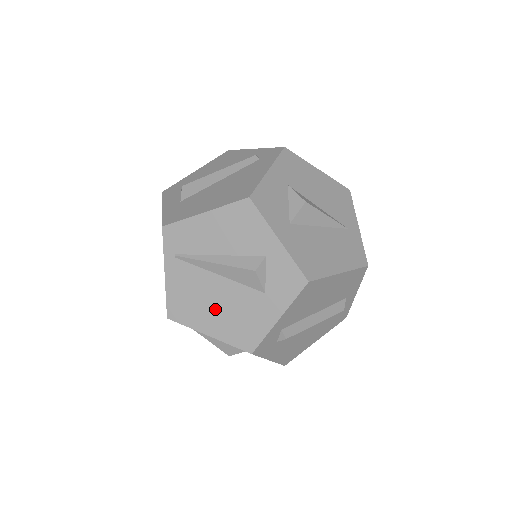
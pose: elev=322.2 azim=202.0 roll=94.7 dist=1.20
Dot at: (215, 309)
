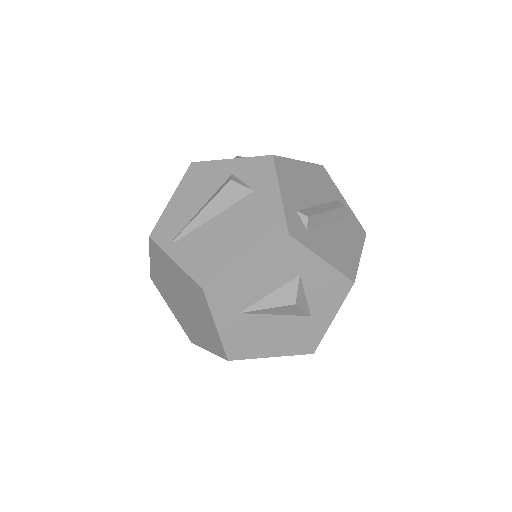
Dot at: (232, 239)
